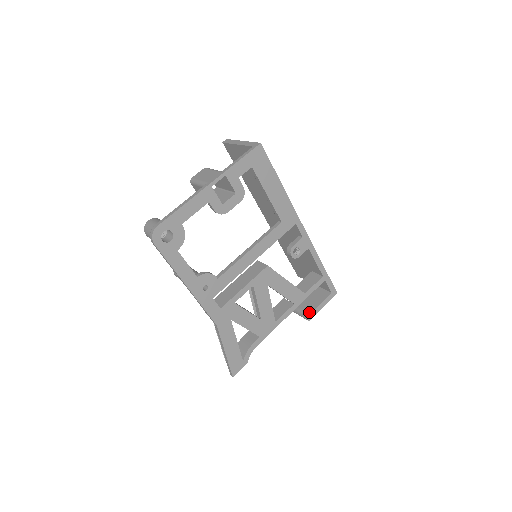
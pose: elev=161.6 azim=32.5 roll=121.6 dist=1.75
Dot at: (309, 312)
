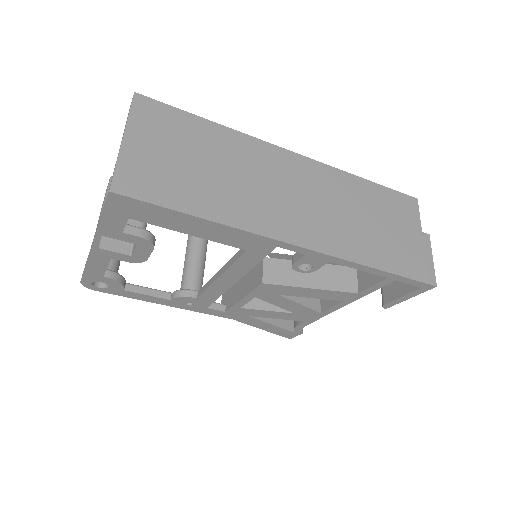
Dot at: (384, 300)
